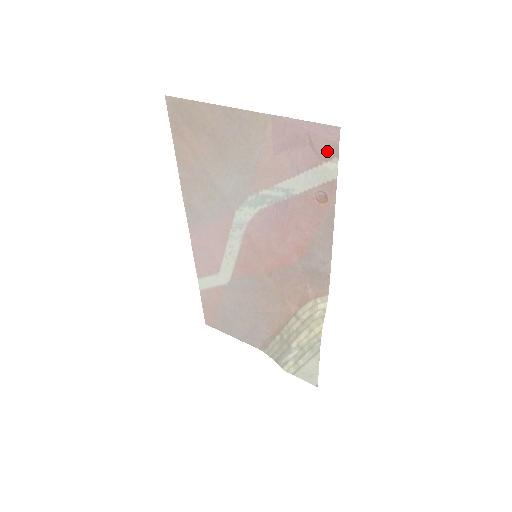
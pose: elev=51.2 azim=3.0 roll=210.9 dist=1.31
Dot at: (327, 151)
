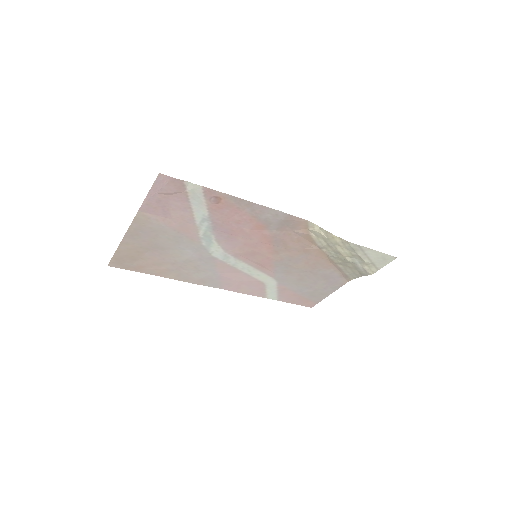
Dot at: (177, 186)
